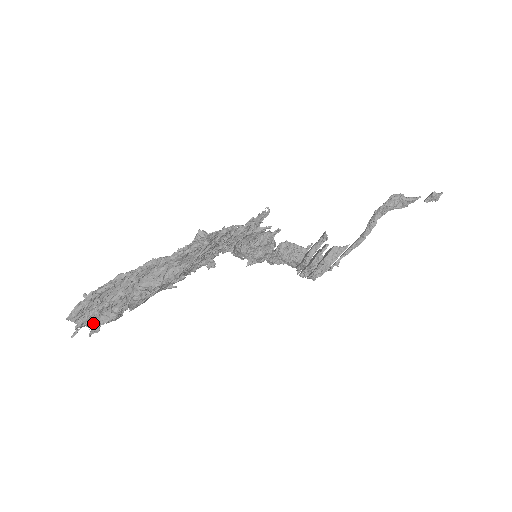
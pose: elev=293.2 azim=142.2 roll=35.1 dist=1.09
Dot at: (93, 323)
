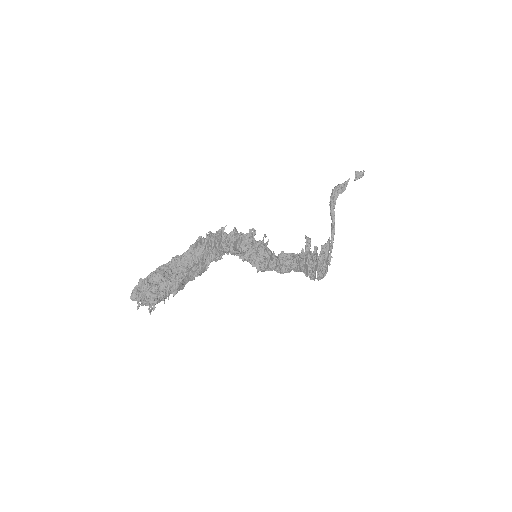
Dot at: (149, 301)
